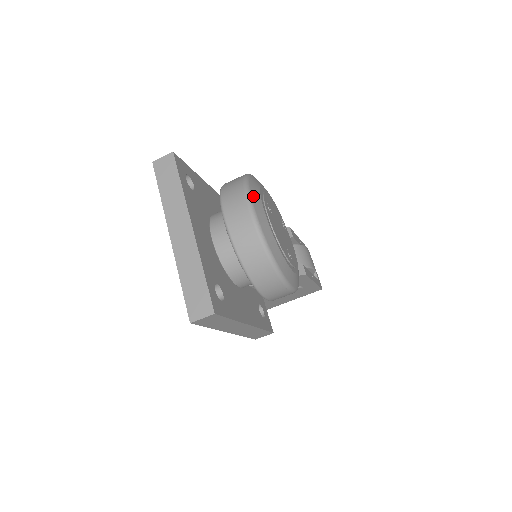
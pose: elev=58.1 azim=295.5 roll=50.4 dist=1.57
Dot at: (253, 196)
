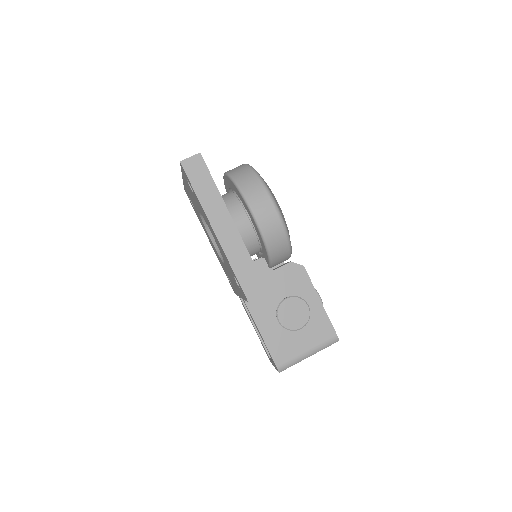
Dot at: occluded
